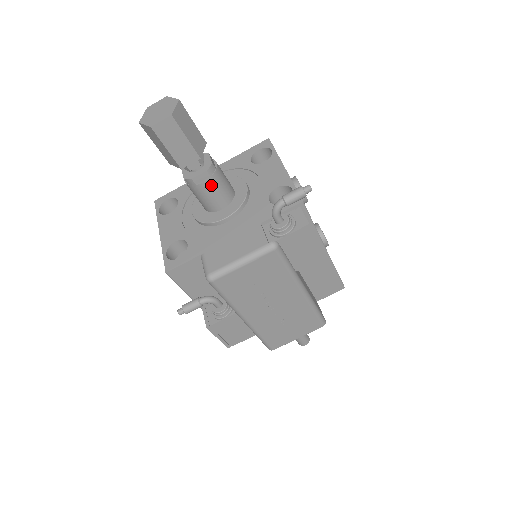
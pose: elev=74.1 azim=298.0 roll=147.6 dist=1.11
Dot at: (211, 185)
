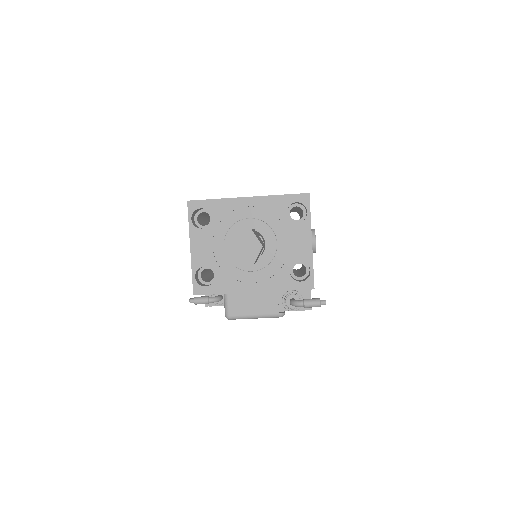
Dot at: occluded
